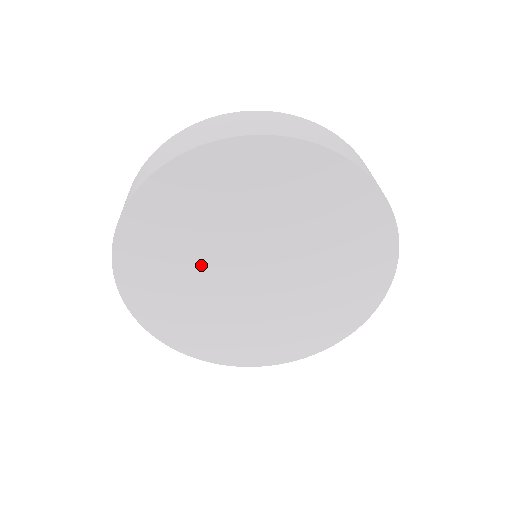
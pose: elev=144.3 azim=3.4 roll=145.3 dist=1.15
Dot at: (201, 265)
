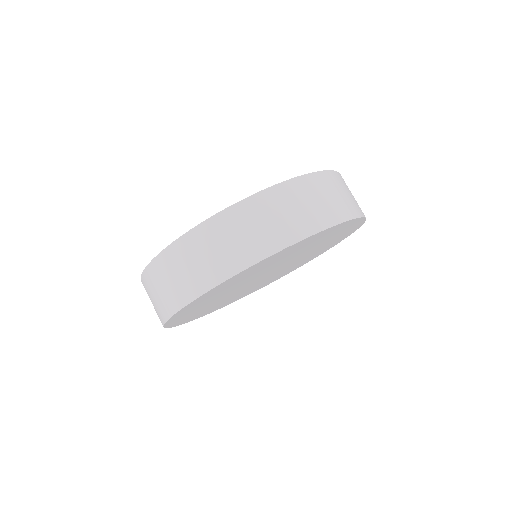
Dot at: (235, 288)
